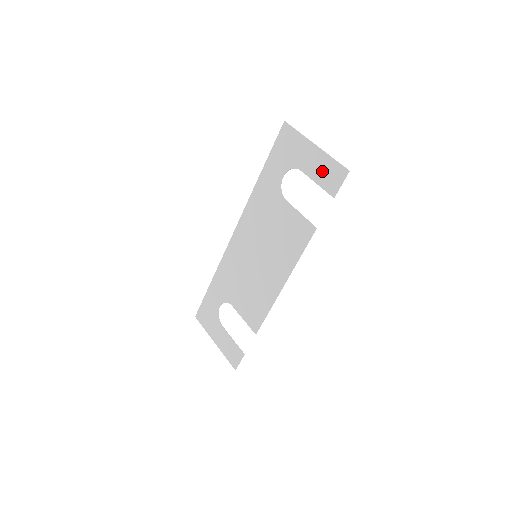
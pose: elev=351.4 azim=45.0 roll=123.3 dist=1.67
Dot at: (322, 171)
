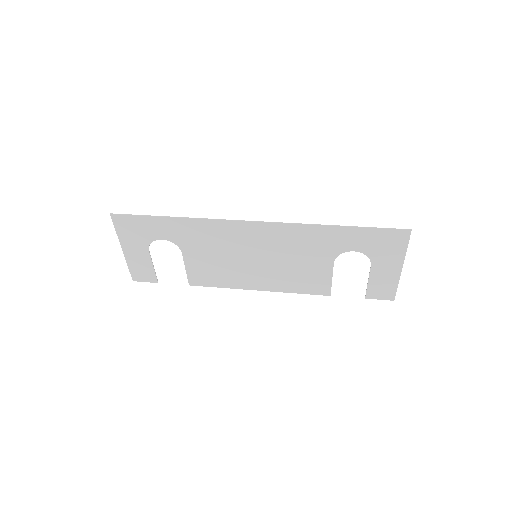
Dot at: (382, 283)
